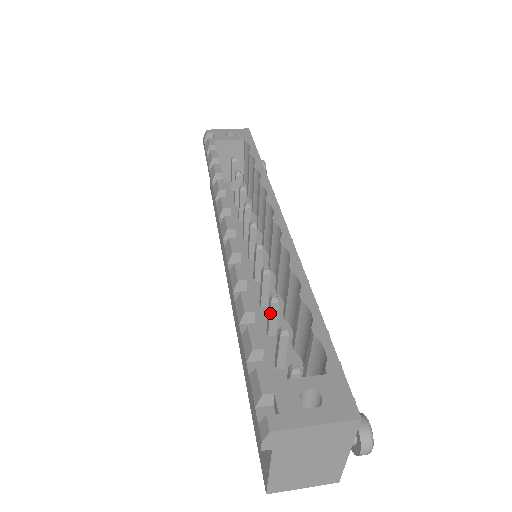
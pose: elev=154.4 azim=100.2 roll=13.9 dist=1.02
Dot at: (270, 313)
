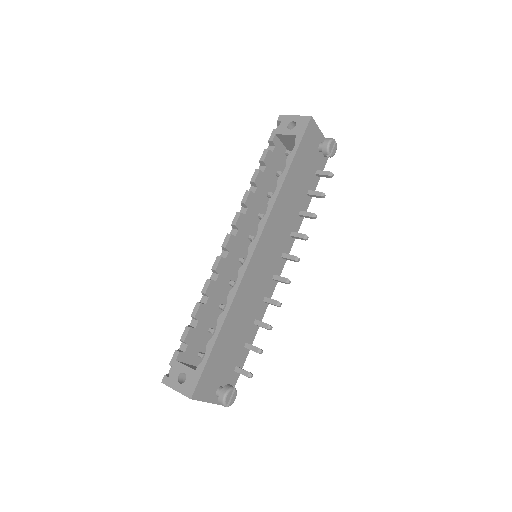
Dot at: occluded
